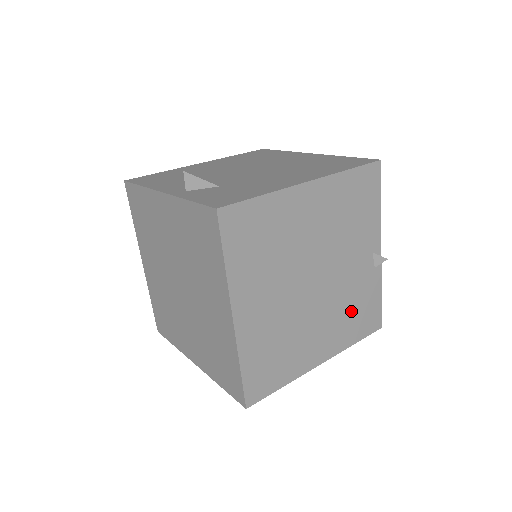
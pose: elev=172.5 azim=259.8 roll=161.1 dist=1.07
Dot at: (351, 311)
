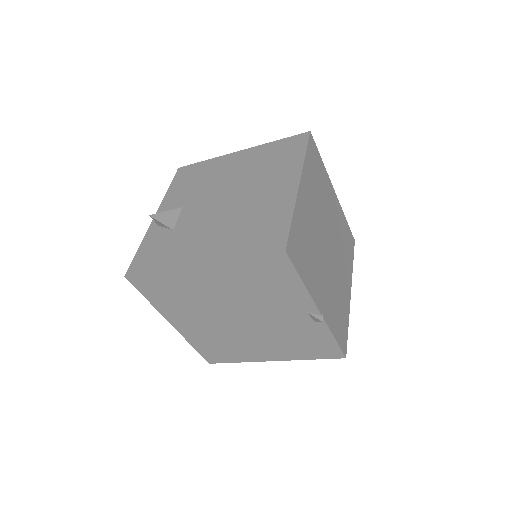
Dot at: (295, 341)
